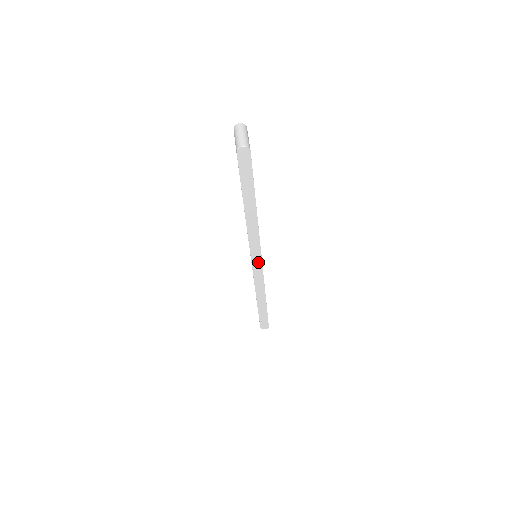
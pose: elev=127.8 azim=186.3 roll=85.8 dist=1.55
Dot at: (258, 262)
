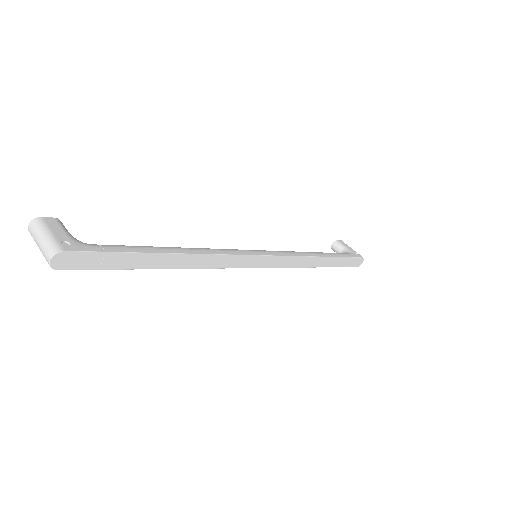
Dot at: (264, 260)
